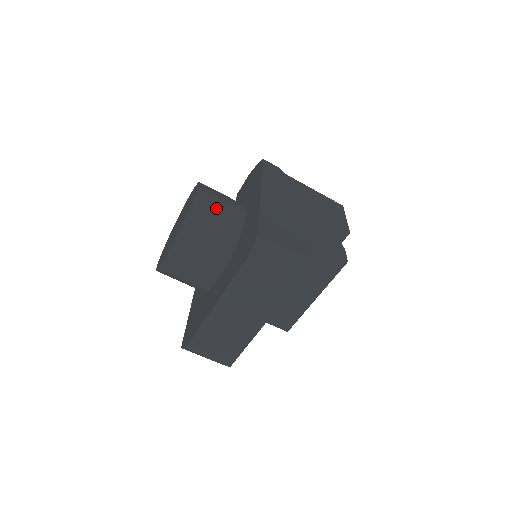
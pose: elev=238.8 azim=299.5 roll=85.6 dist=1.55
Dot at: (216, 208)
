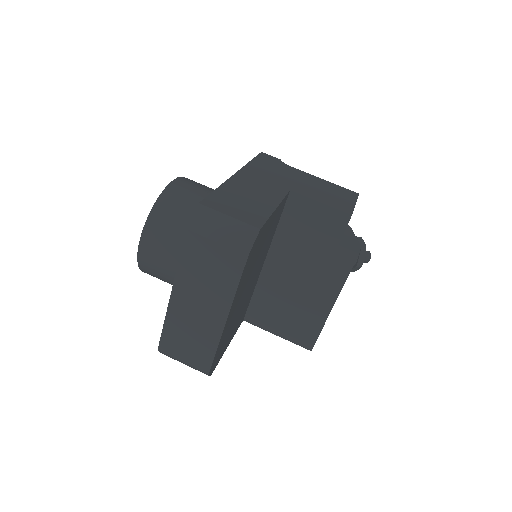
Dot at: (189, 196)
